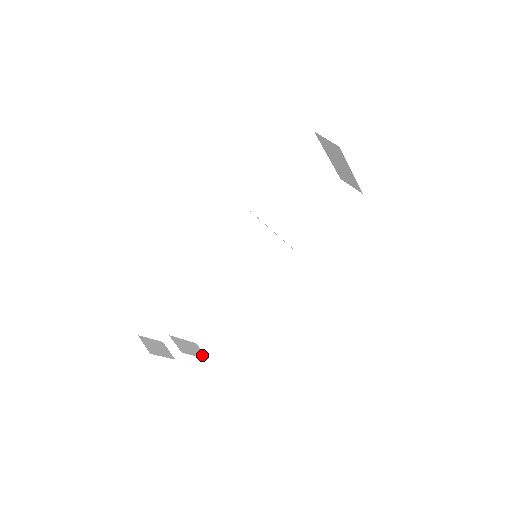
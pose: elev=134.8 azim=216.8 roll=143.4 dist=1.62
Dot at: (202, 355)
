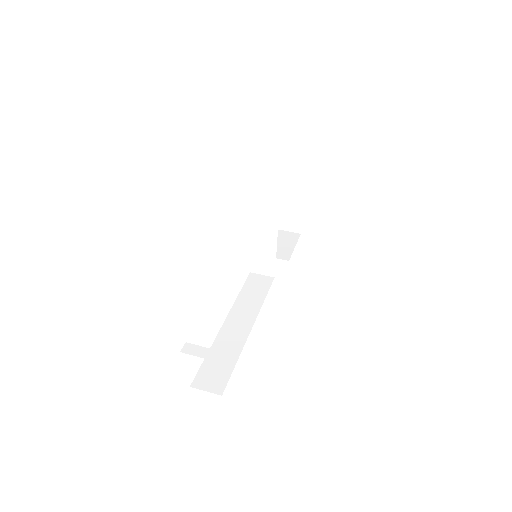
Dot at: occluded
